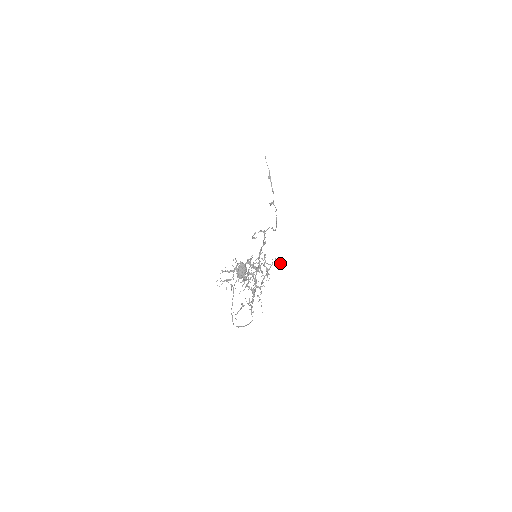
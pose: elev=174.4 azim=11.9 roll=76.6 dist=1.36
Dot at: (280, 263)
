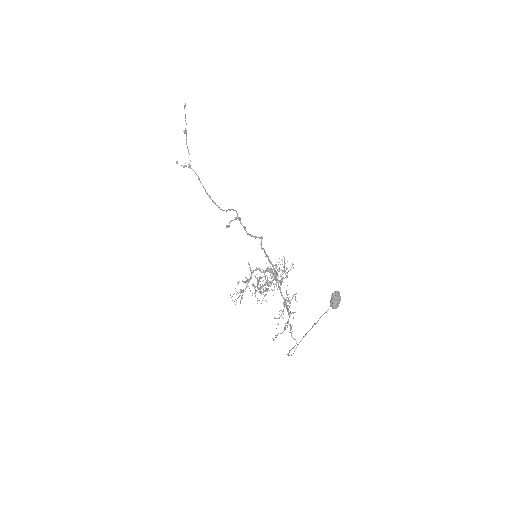
Dot at: (293, 267)
